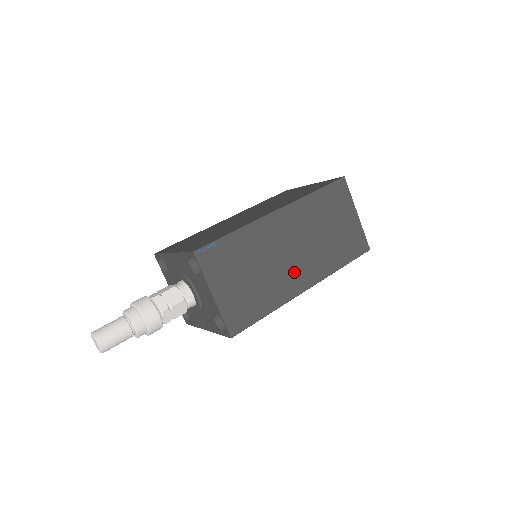
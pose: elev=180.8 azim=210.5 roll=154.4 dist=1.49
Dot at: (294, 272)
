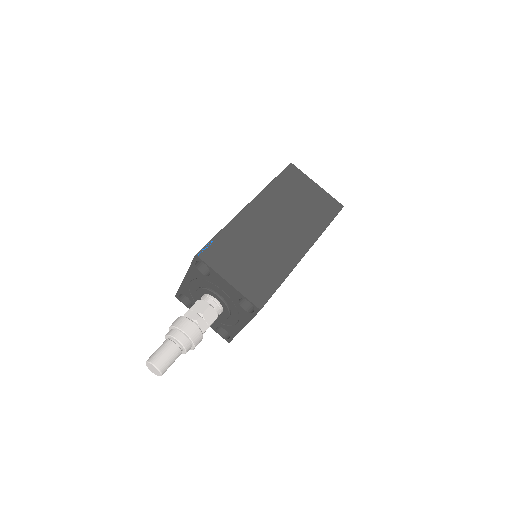
Dot at: (288, 243)
